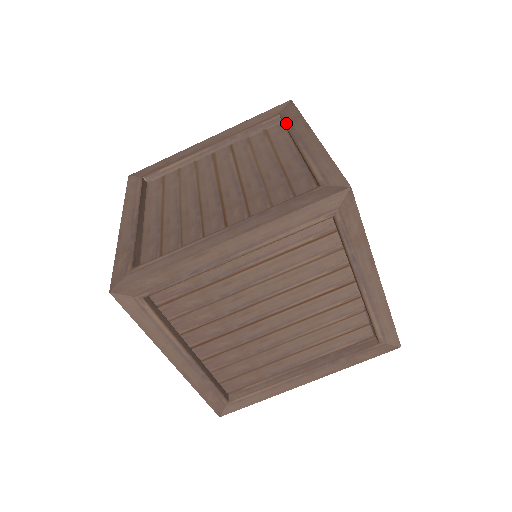
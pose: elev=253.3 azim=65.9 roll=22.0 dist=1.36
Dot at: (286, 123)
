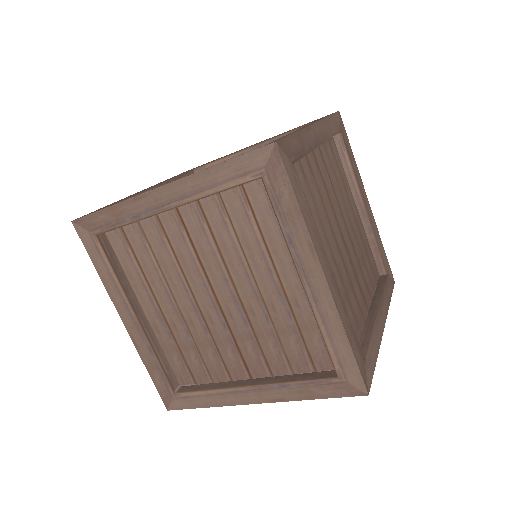
Dot at: (279, 220)
